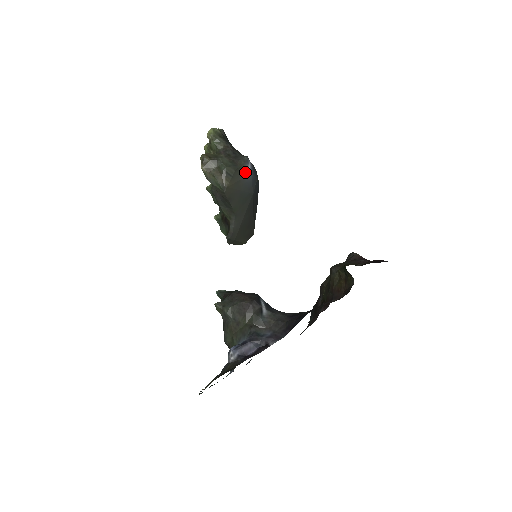
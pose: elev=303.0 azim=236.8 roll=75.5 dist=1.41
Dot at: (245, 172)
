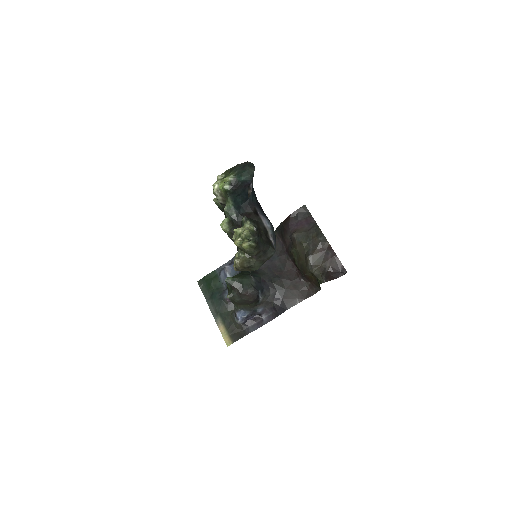
Dot at: occluded
